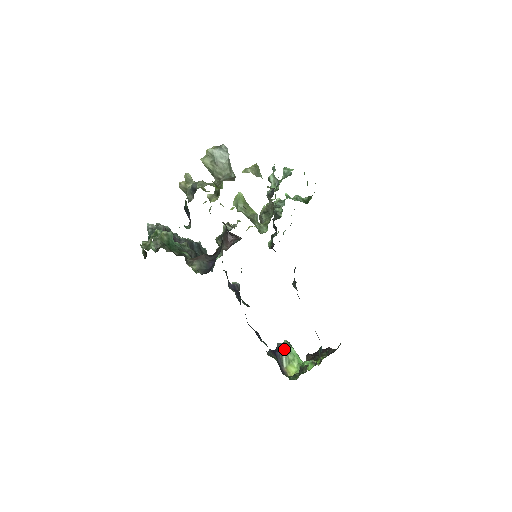
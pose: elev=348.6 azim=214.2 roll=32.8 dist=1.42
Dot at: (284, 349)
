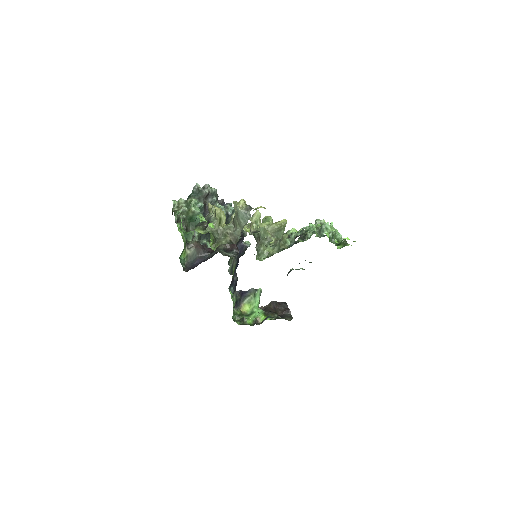
Dot at: (252, 294)
